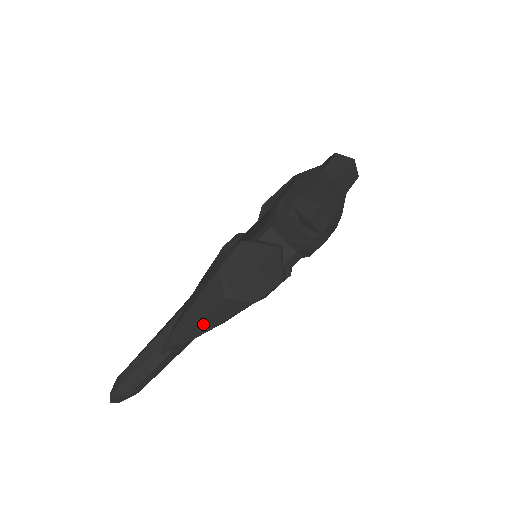
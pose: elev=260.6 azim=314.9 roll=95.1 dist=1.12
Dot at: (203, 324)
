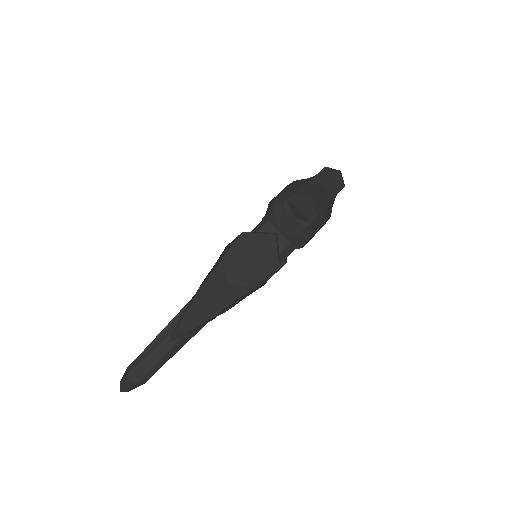
Dot at: (208, 310)
